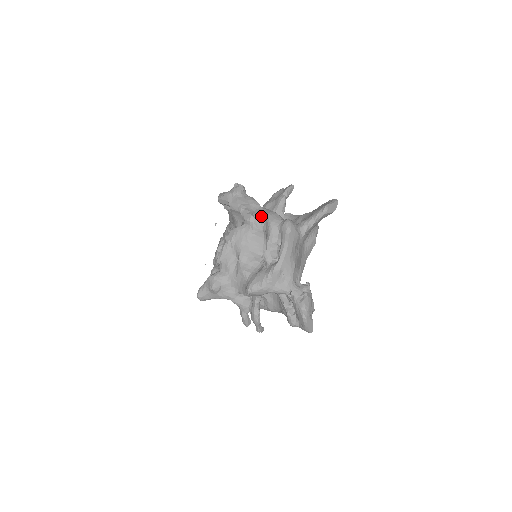
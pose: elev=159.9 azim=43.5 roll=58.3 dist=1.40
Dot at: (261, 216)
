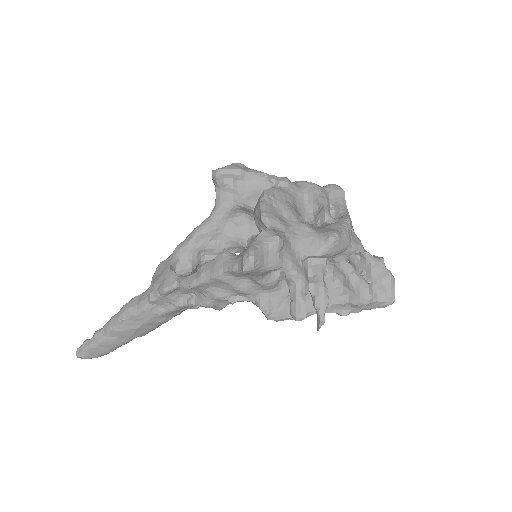
Dot at: (294, 182)
